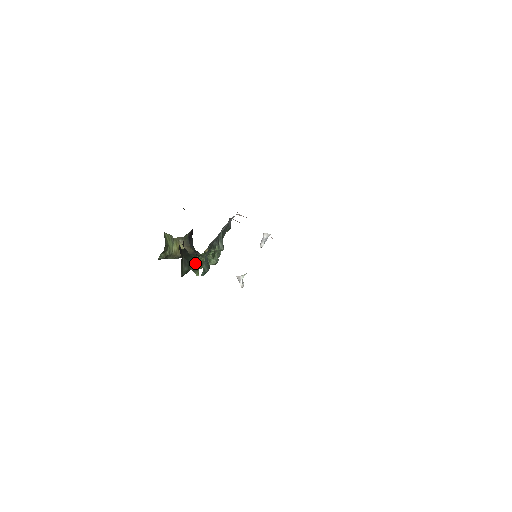
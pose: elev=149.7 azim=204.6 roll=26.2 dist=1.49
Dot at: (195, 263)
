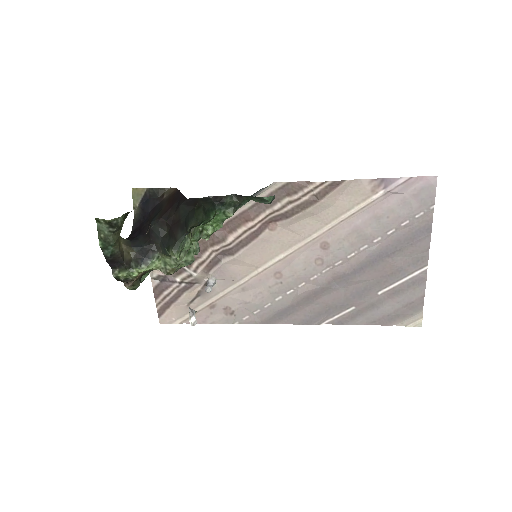
Dot at: (190, 234)
